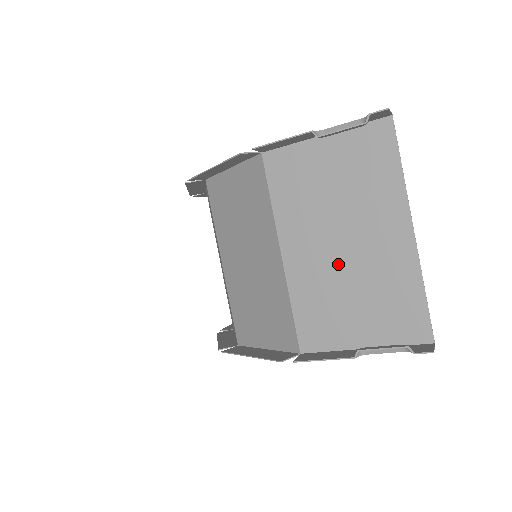
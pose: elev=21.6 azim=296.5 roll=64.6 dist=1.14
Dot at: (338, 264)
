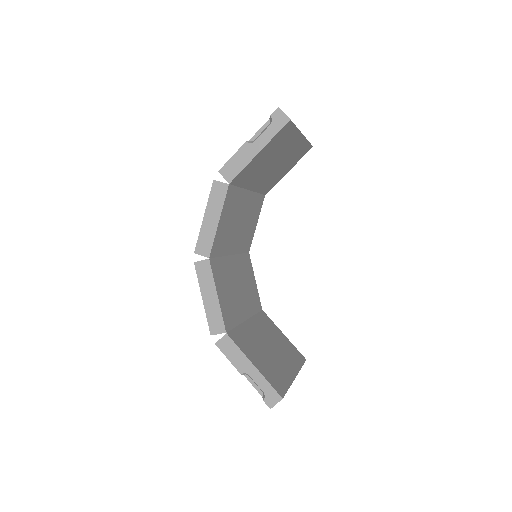
Dot at: (269, 165)
